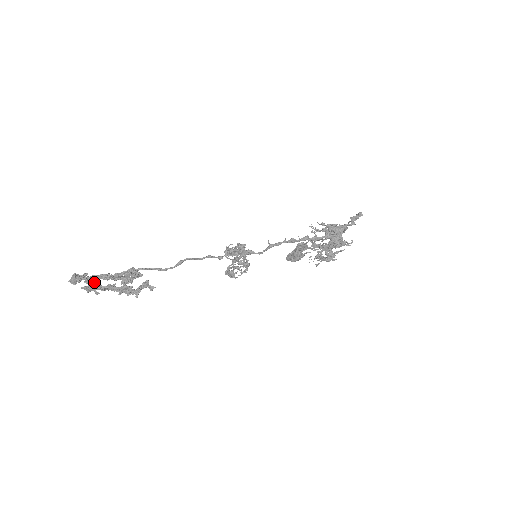
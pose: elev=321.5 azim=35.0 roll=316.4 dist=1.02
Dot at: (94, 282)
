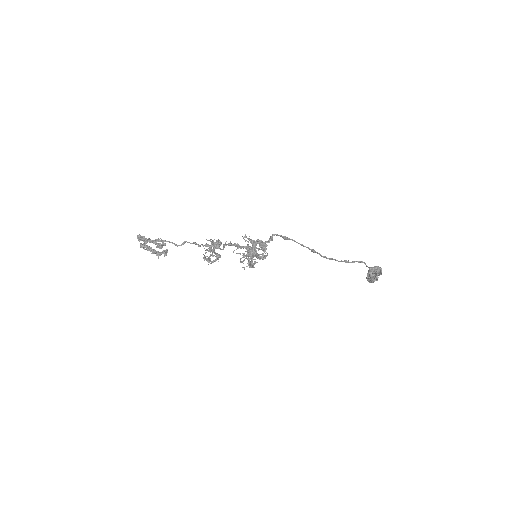
Dot at: (147, 242)
